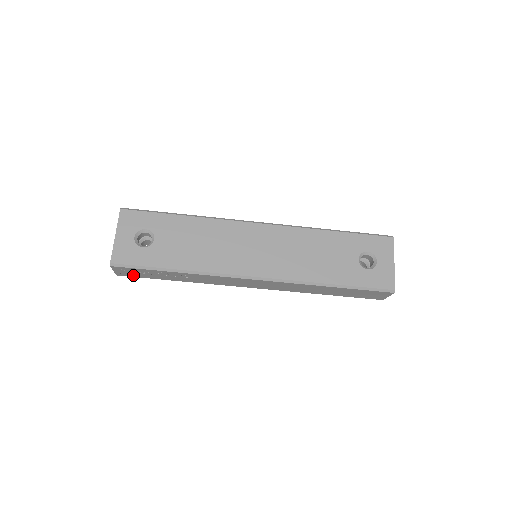
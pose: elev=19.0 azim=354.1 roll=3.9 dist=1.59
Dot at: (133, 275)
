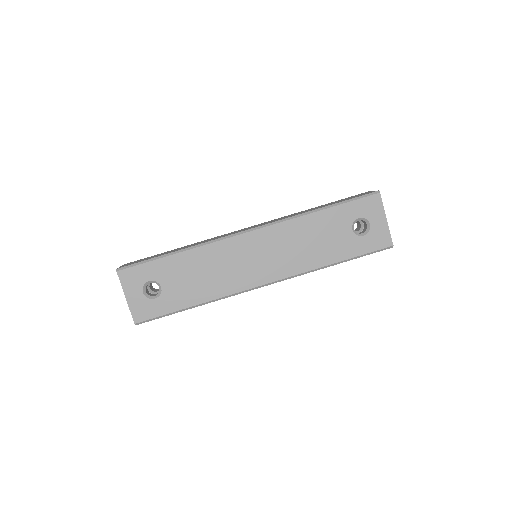
Dot at: occluded
